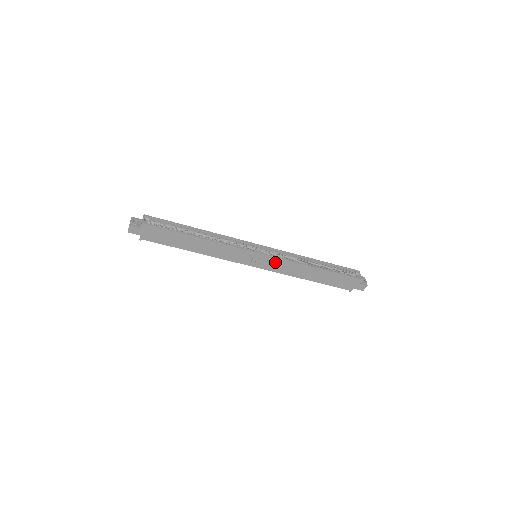
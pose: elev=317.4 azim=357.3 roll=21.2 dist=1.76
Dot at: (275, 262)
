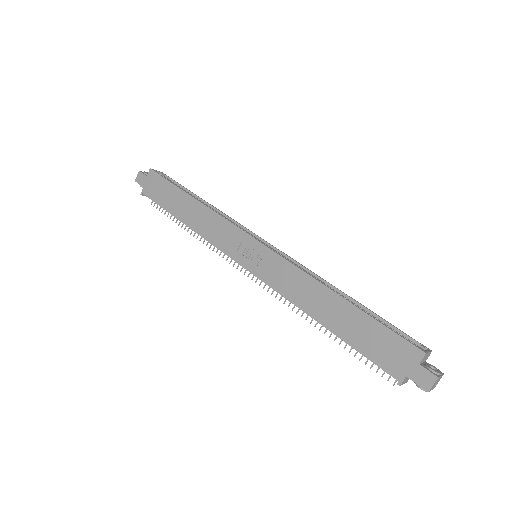
Dot at: (275, 264)
